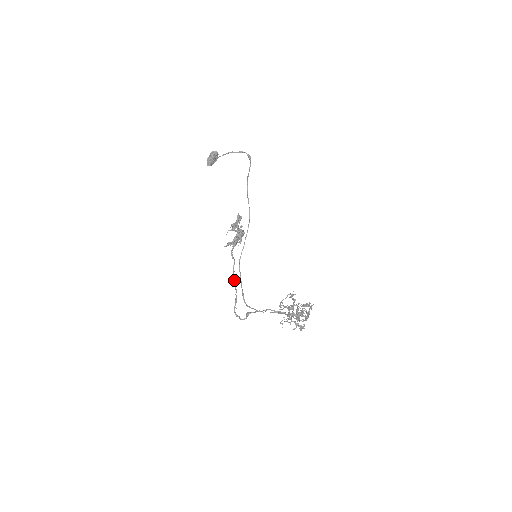
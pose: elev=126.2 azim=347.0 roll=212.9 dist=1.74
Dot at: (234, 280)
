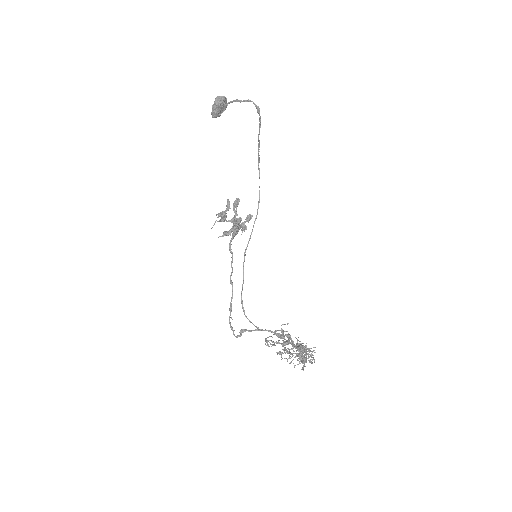
Dot at: (231, 281)
